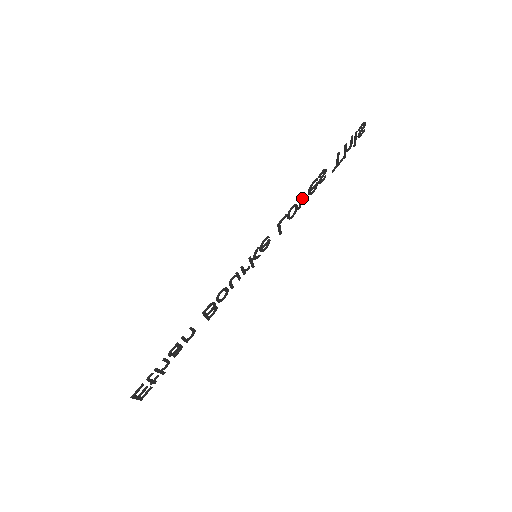
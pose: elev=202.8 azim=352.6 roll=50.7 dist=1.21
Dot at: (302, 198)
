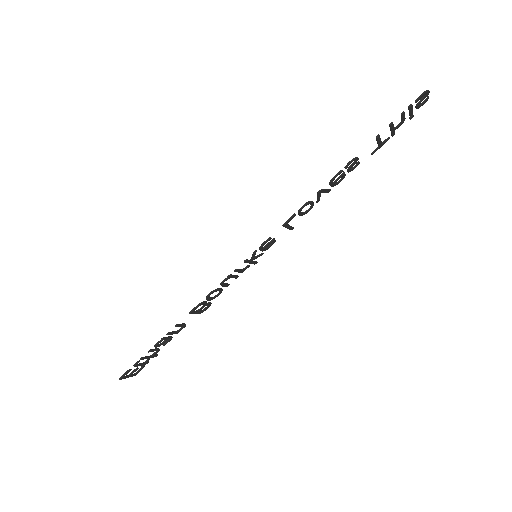
Dot at: (319, 193)
